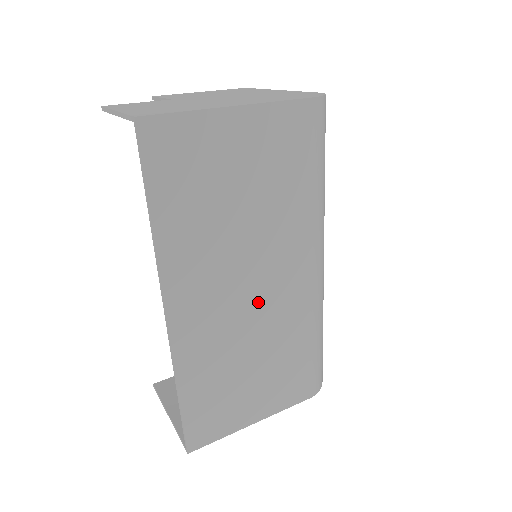
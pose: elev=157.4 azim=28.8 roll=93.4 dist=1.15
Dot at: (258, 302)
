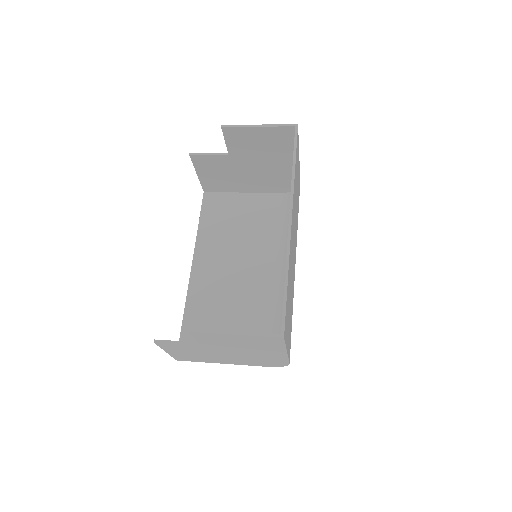
Dot at: (293, 258)
